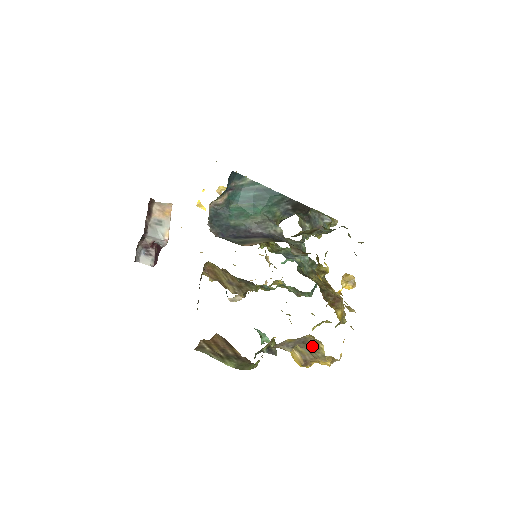
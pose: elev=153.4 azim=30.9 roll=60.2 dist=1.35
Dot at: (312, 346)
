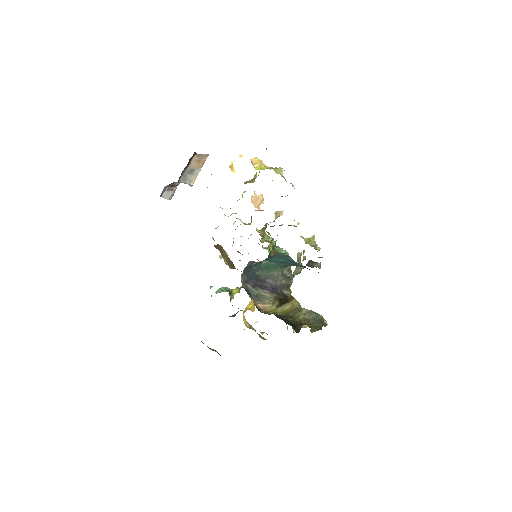
Dot at: (260, 336)
